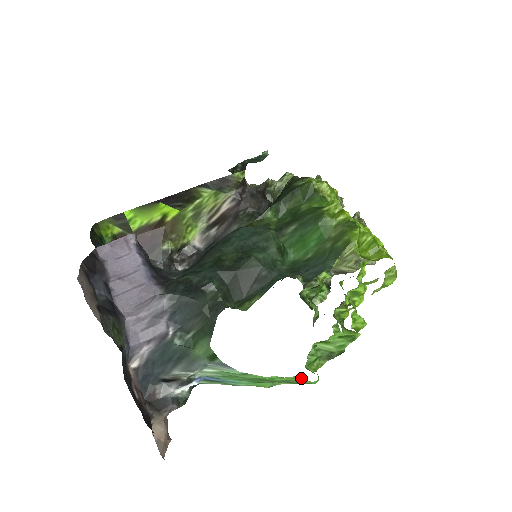
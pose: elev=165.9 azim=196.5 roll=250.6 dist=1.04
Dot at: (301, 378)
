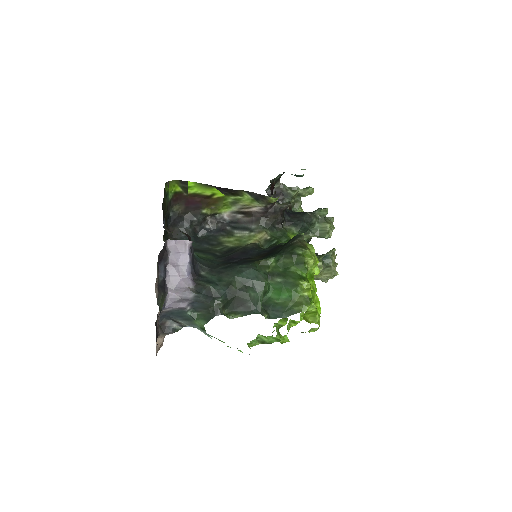
Dot at: occluded
